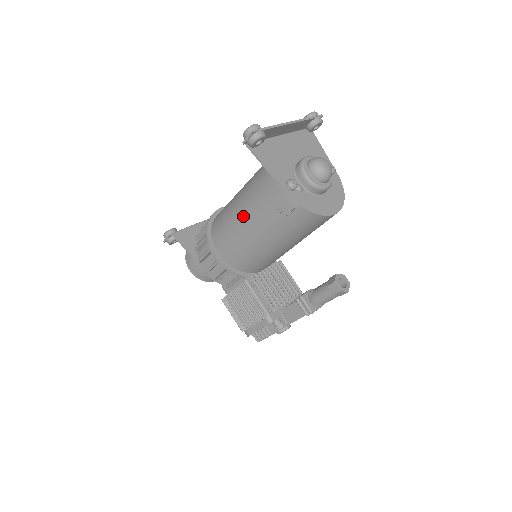
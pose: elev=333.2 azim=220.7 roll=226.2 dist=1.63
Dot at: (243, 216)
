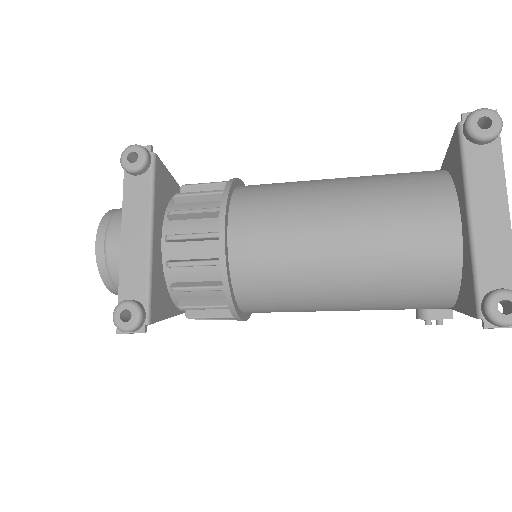
Dot at: (344, 309)
